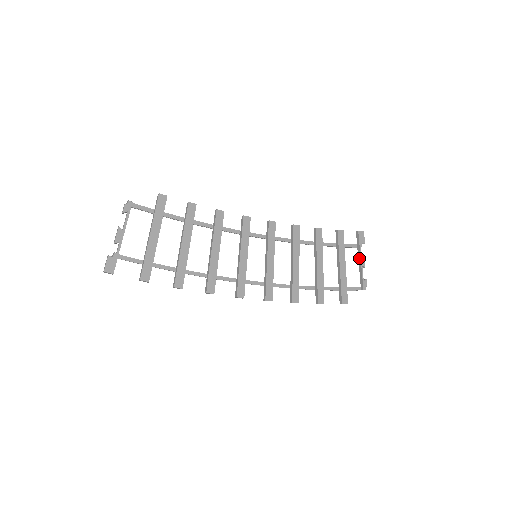
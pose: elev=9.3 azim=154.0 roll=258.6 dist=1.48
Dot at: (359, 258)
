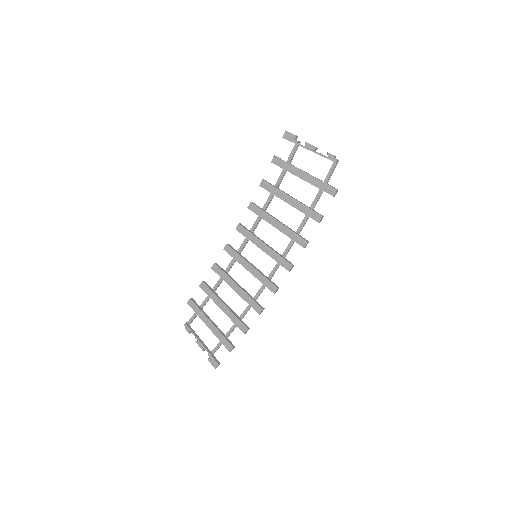
Dot at: occluded
